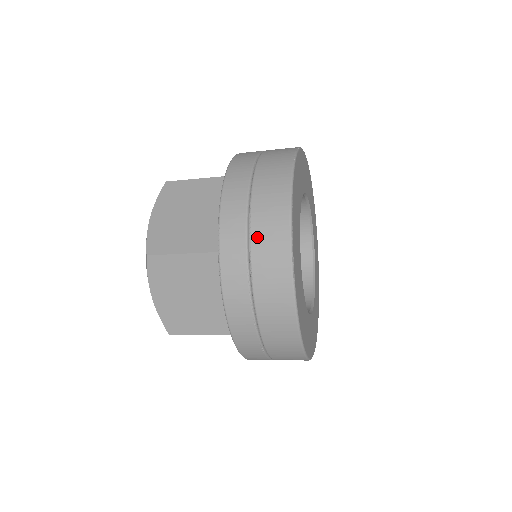
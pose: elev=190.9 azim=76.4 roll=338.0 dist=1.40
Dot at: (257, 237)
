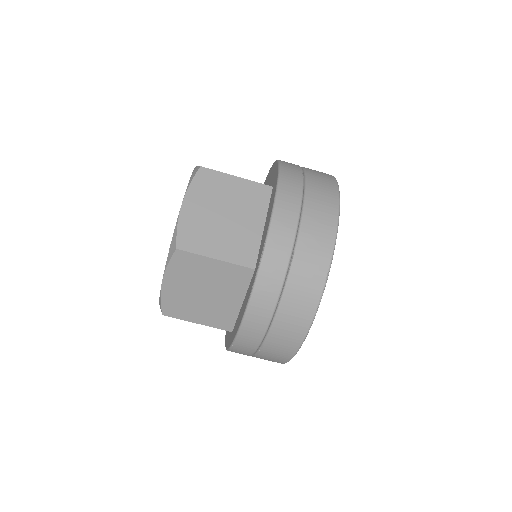
Dot at: occluded
